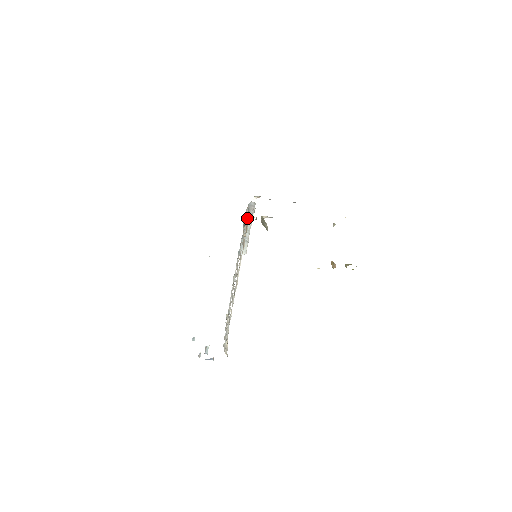
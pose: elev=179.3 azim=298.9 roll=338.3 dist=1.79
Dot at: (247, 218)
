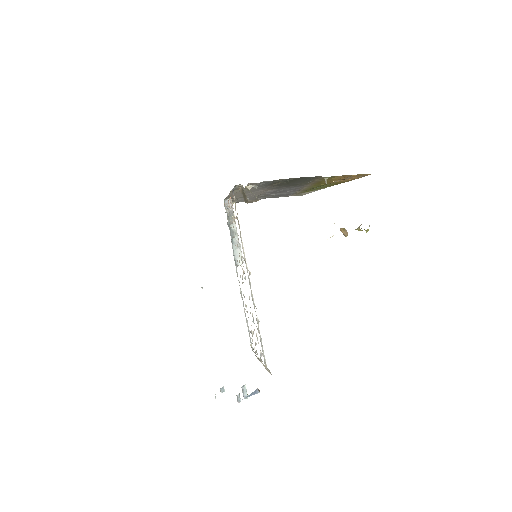
Dot at: (229, 205)
